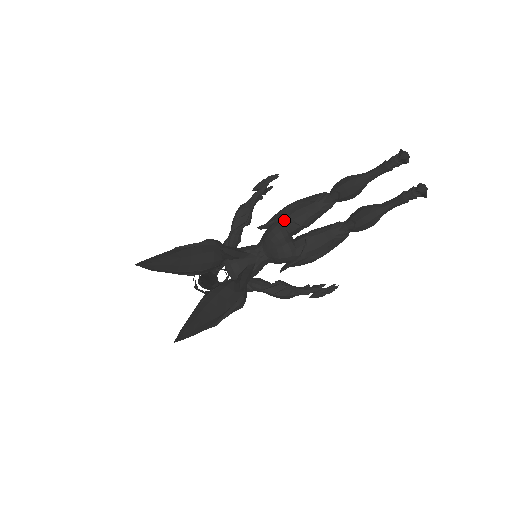
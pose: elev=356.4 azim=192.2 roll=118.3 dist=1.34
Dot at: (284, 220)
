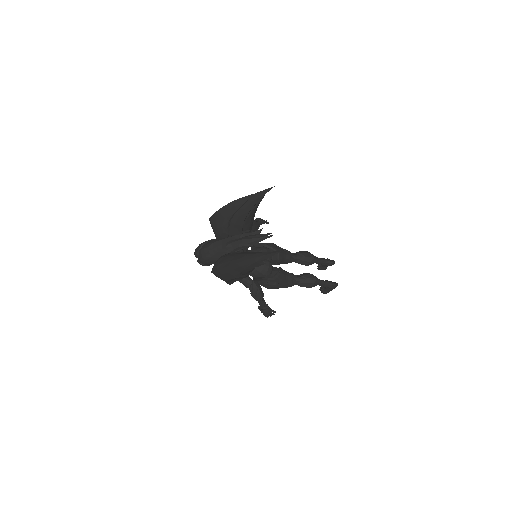
Dot at: (273, 249)
